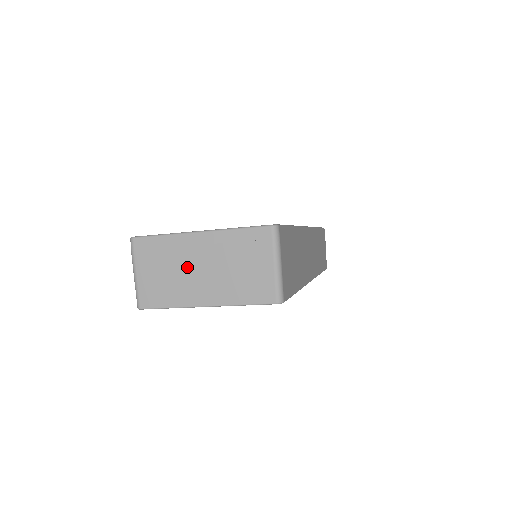
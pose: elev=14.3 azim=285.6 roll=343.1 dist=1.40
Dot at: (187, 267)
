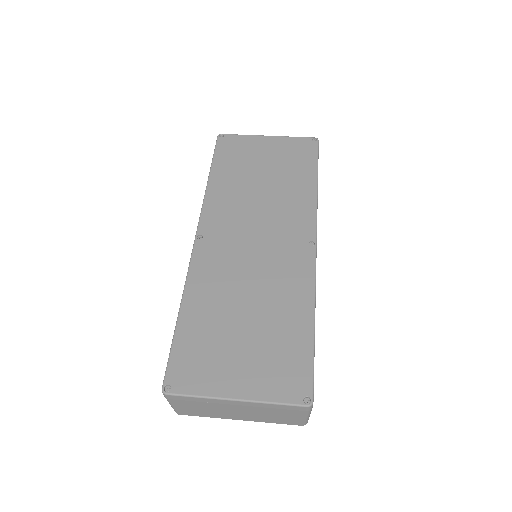
Dot at: (223, 409)
